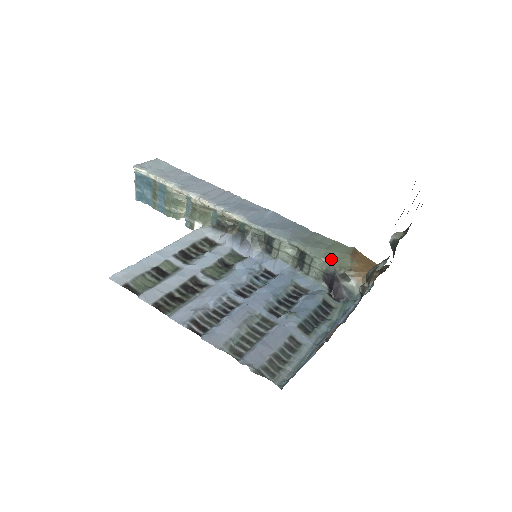
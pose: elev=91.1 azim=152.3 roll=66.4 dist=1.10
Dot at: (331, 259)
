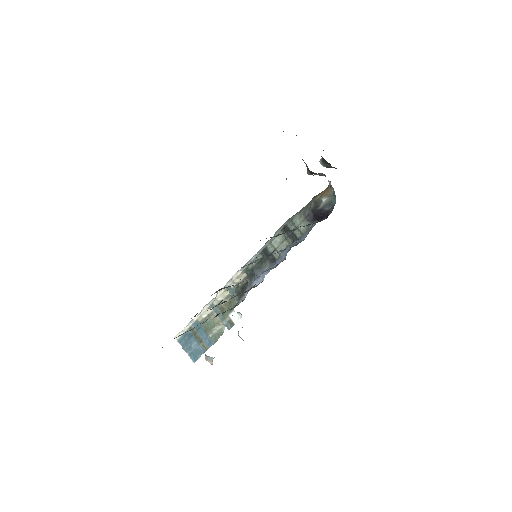
Dot at: (302, 209)
